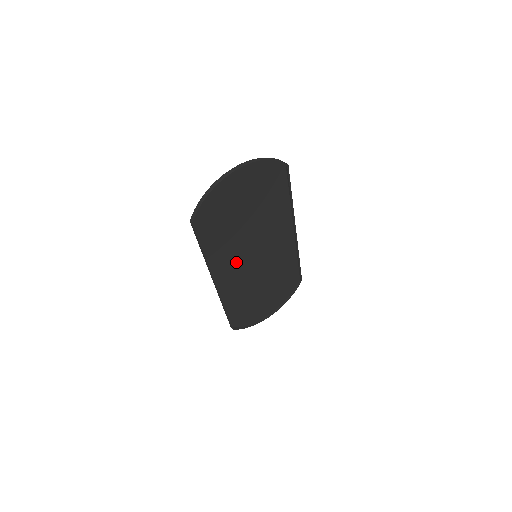
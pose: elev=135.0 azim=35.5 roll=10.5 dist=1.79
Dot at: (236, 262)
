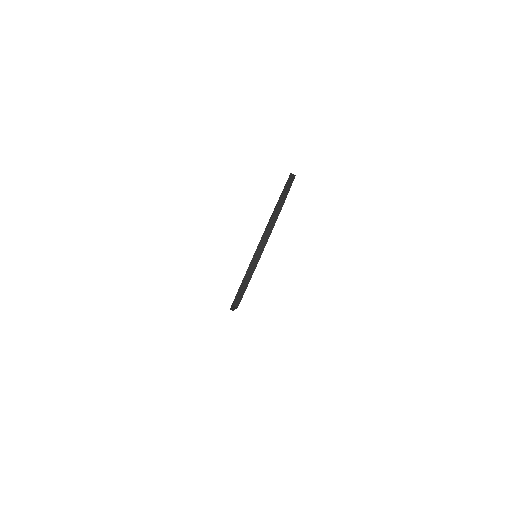
Dot at: occluded
